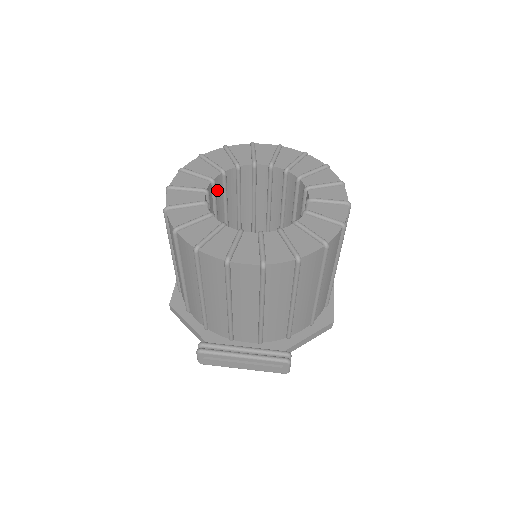
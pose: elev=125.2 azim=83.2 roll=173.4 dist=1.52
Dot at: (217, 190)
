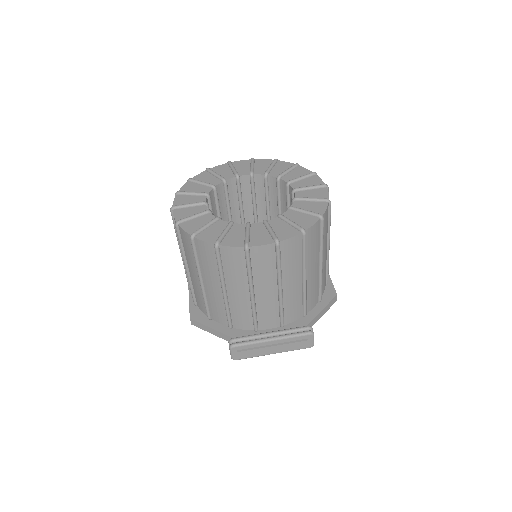
Dot at: occluded
